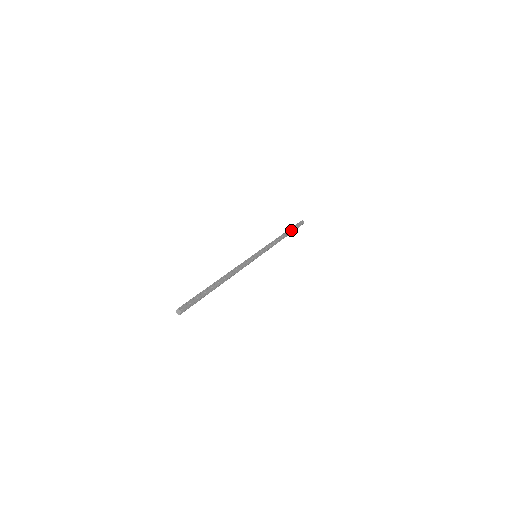
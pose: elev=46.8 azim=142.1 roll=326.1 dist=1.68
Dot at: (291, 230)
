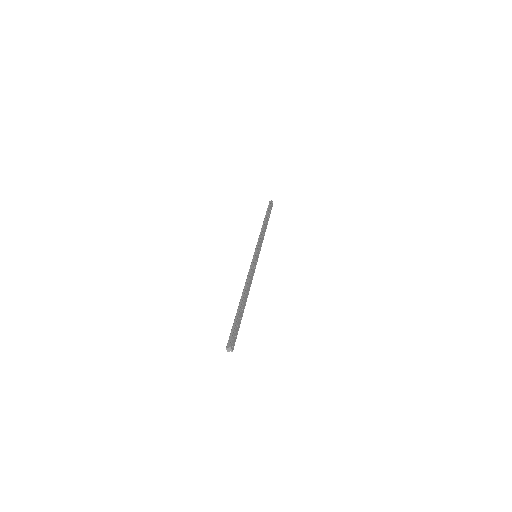
Dot at: (269, 215)
